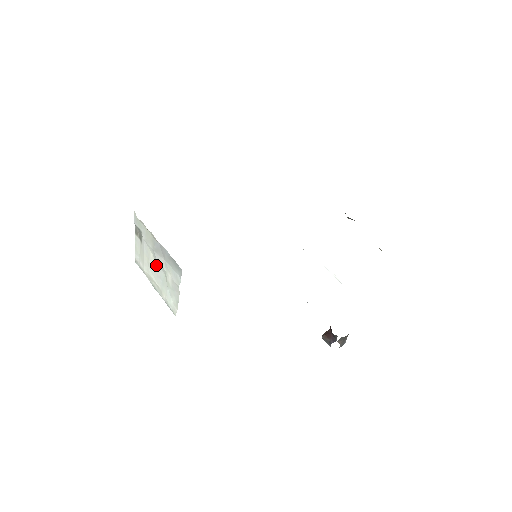
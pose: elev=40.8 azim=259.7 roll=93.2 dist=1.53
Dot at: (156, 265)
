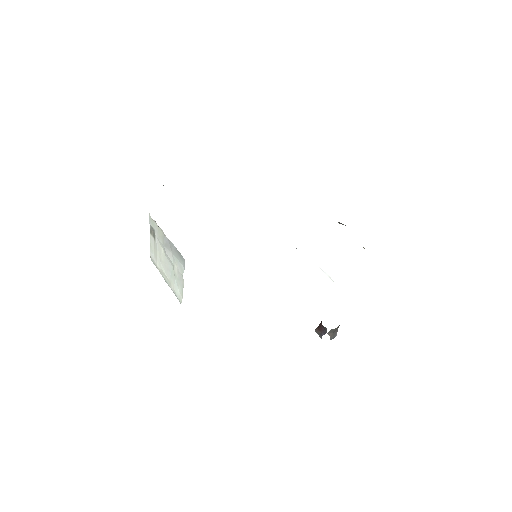
Dot at: (166, 259)
